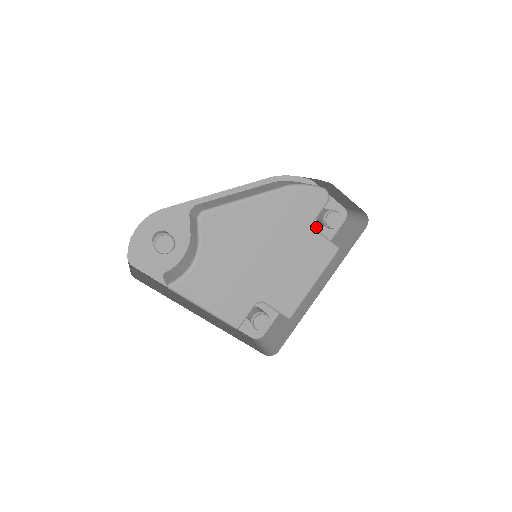
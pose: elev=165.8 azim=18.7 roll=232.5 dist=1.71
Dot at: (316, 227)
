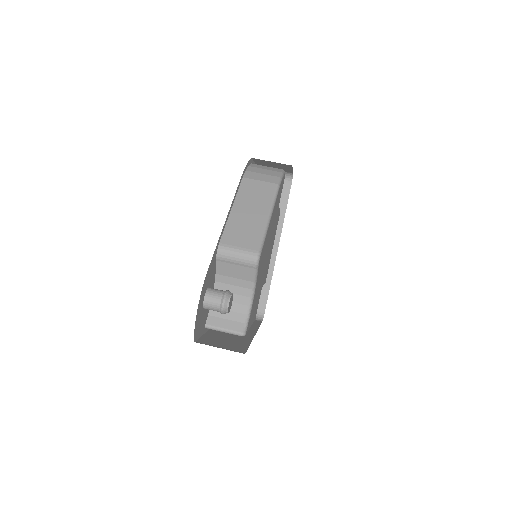
Dot at: occluded
